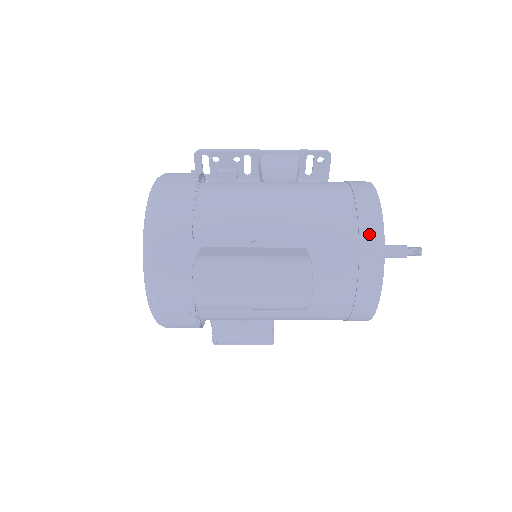
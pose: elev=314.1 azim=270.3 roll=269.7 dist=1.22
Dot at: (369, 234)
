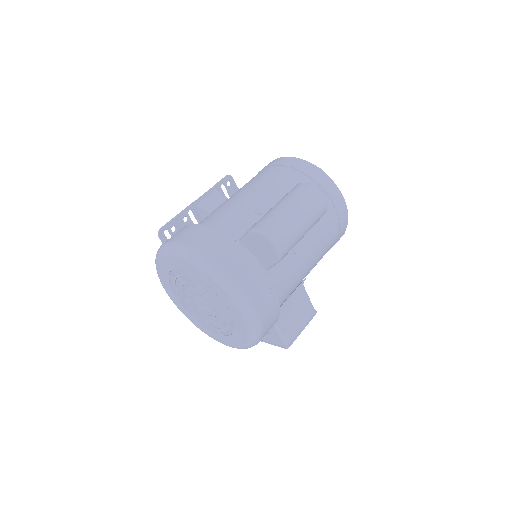
Dot at: (303, 167)
